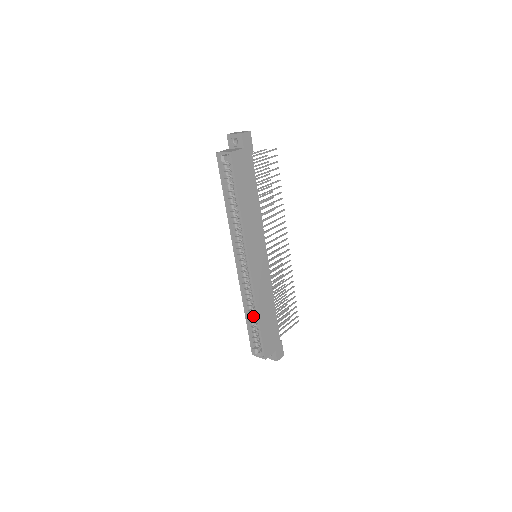
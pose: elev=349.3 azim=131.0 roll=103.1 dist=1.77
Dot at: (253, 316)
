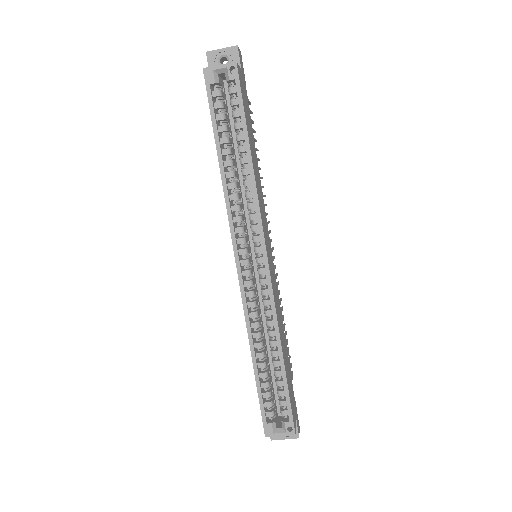
Dot at: (265, 360)
